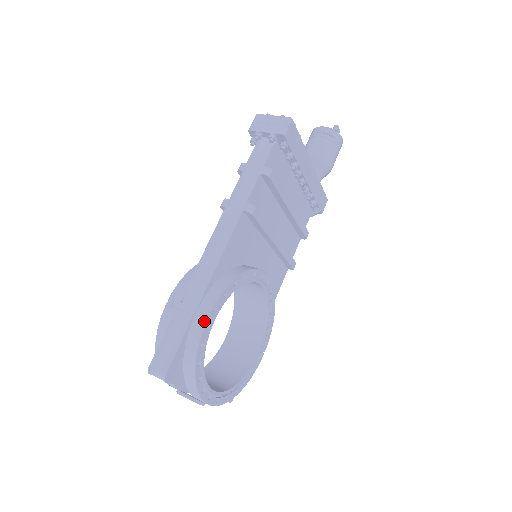
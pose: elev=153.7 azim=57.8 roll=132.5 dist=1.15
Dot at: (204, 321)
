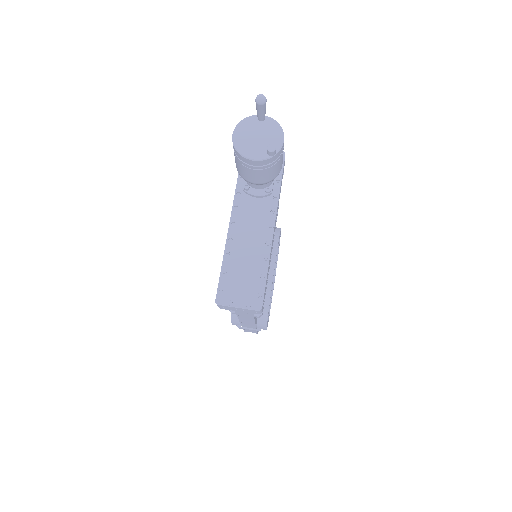
Dot at: occluded
